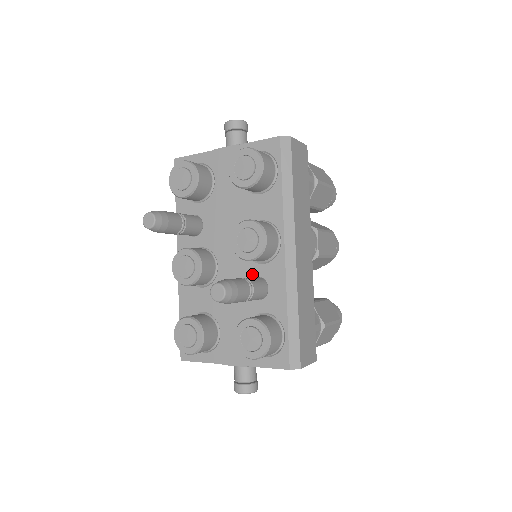
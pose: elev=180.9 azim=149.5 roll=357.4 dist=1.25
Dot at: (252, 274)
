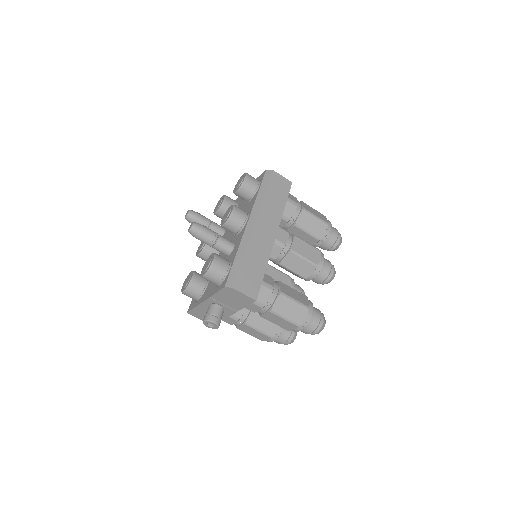
Dot at: occluded
